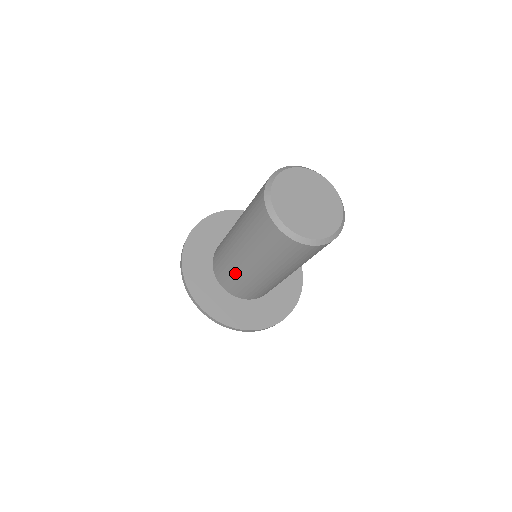
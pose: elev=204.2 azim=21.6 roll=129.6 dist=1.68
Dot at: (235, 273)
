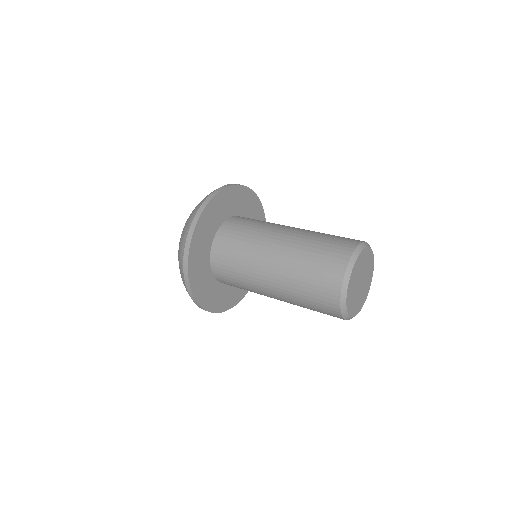
Dot at: (244, 276)
